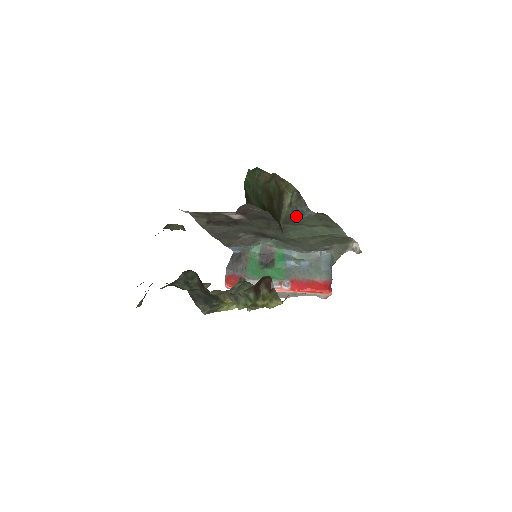
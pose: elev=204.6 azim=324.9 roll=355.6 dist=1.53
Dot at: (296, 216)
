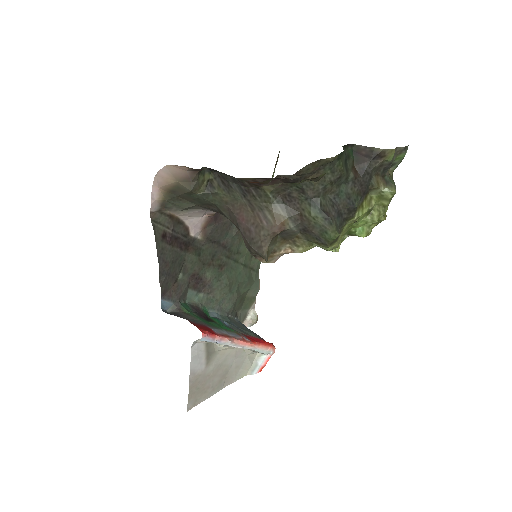
Dot at: occluded
